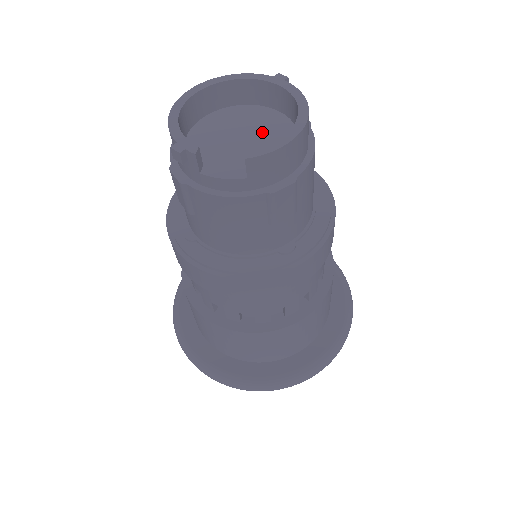
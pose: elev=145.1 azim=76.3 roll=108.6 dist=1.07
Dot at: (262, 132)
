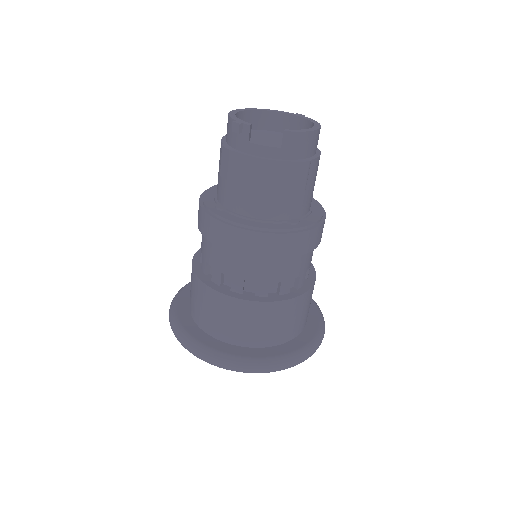
Dot at: occluded
